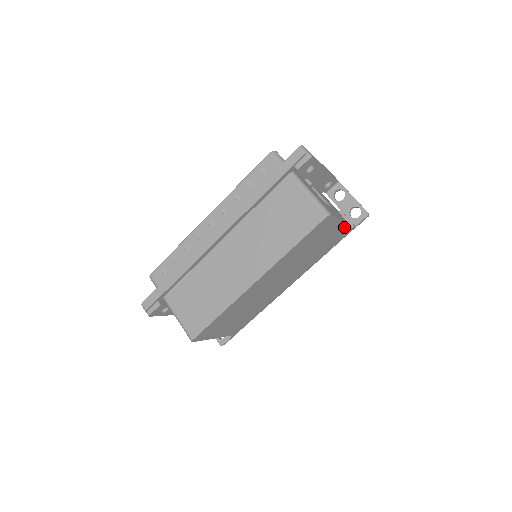
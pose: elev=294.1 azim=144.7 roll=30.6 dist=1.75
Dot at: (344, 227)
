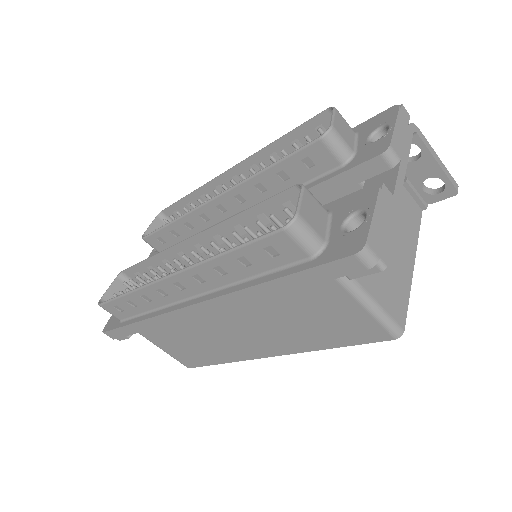
Dot at: occluded
